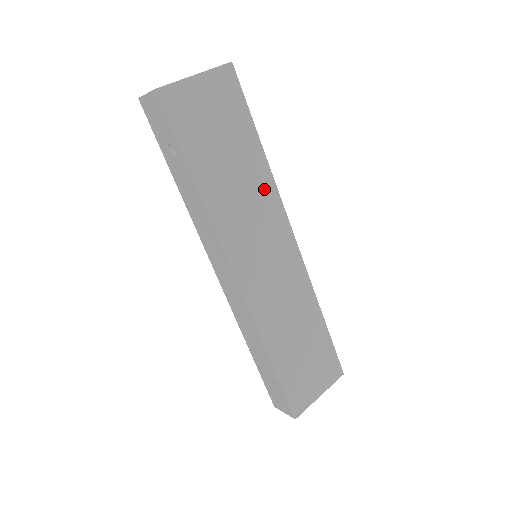
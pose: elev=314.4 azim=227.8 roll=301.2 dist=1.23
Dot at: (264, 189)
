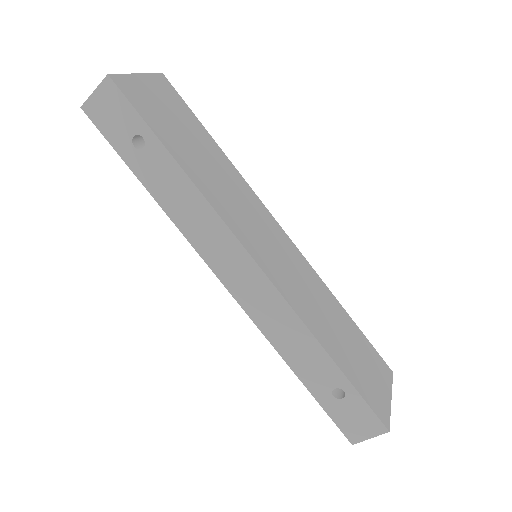
Dot at: (237, 181)
